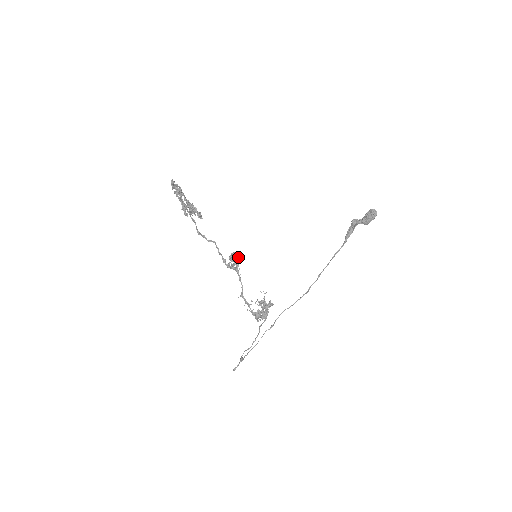
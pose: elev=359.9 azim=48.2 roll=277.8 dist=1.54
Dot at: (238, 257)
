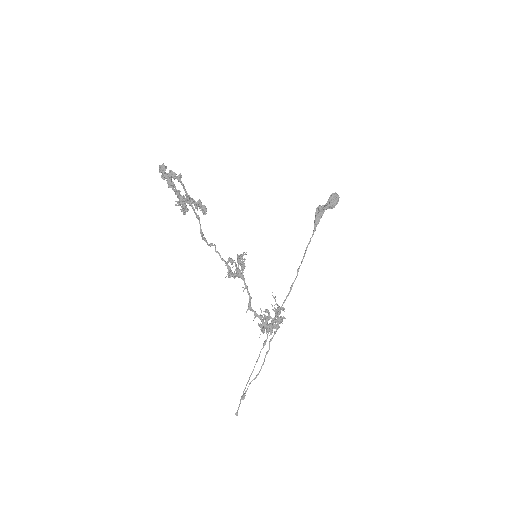
Dot at: (242, 260)
